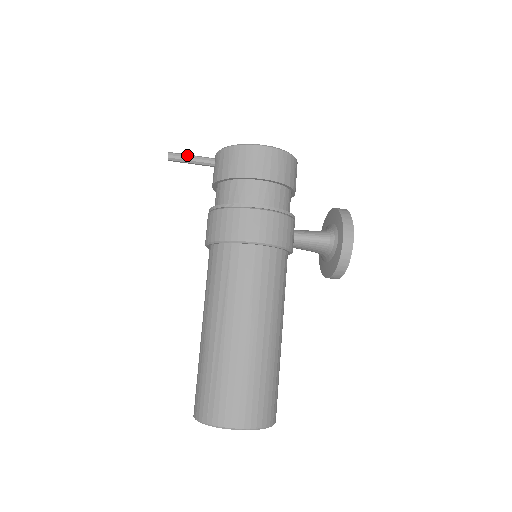
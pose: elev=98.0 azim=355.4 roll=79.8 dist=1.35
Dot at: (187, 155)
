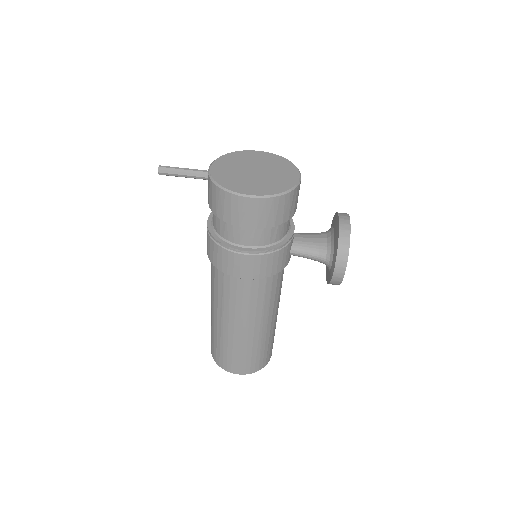
Dot at: (178, 171)
